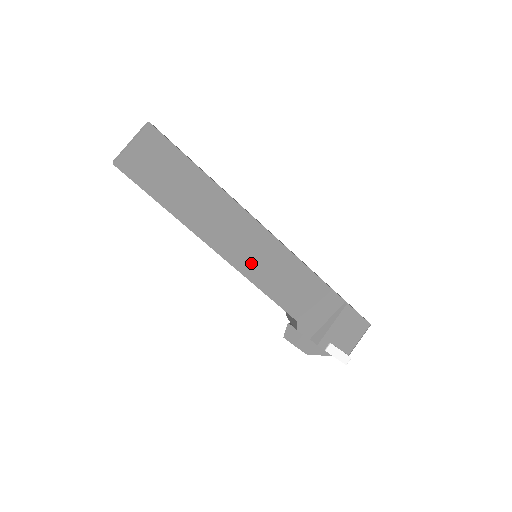
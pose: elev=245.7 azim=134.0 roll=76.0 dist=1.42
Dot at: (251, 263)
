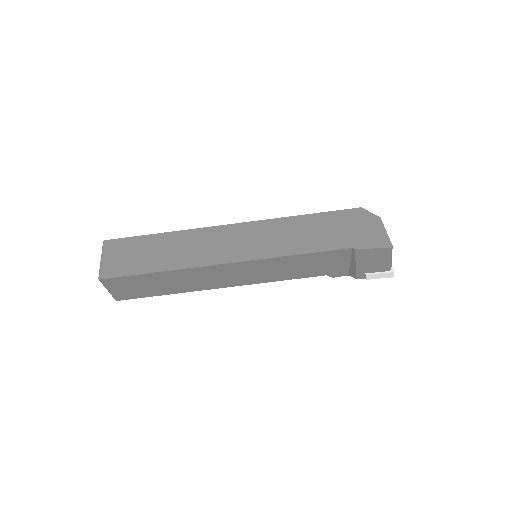
Dot at: (253, 278)
